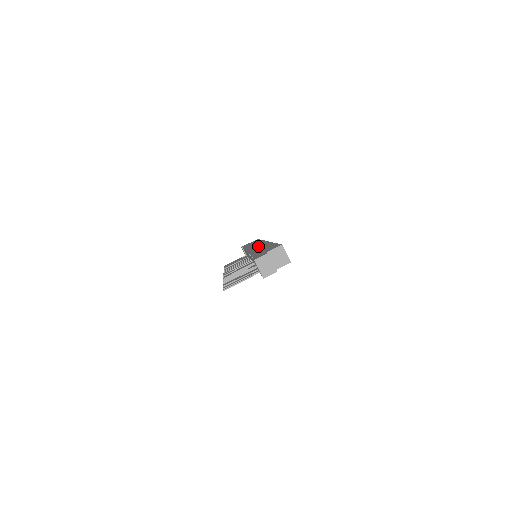
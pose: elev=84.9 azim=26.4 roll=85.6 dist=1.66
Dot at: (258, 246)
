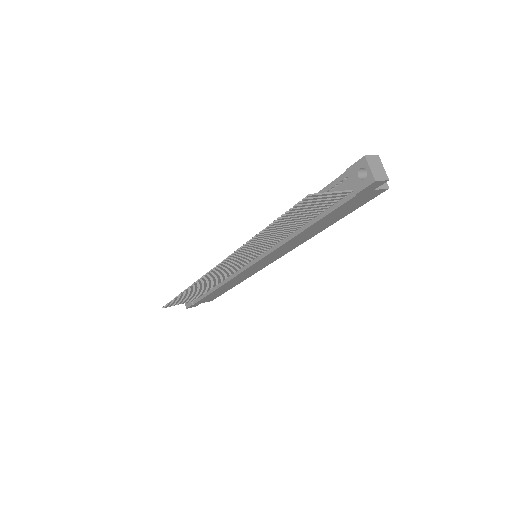
Dot at: occluded
